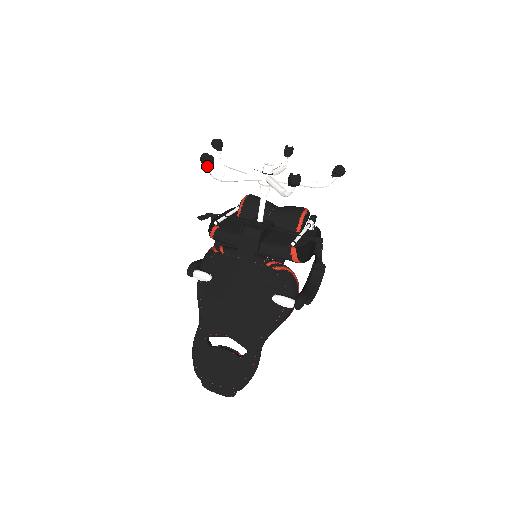
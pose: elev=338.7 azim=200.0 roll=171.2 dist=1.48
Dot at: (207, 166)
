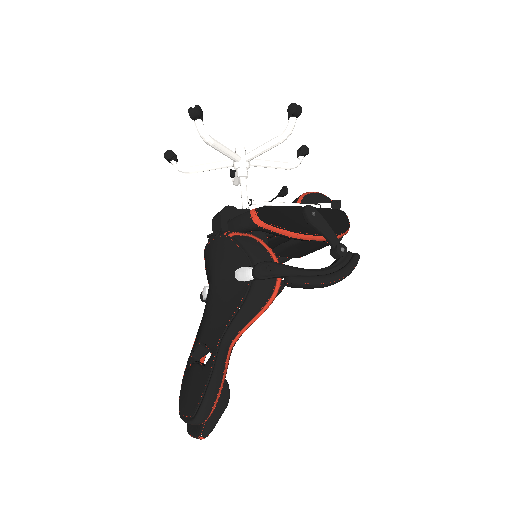
Dot at: (170, 161)
